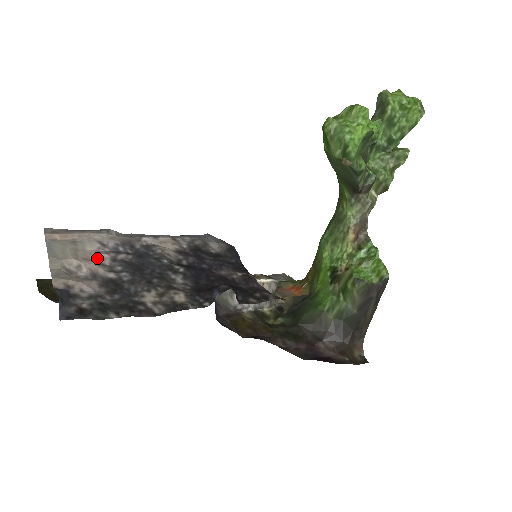
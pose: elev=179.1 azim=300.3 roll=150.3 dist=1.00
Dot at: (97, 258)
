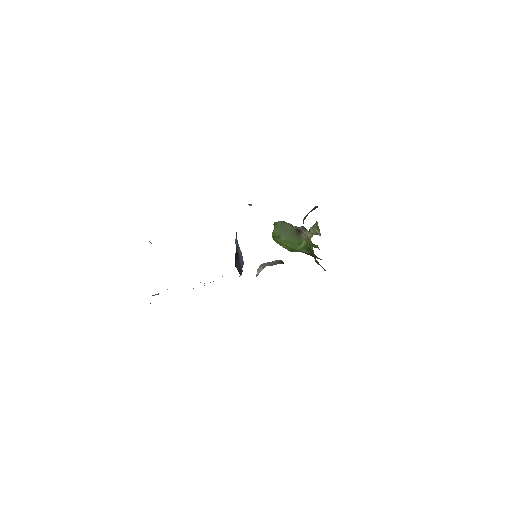
Dot at: occluded
